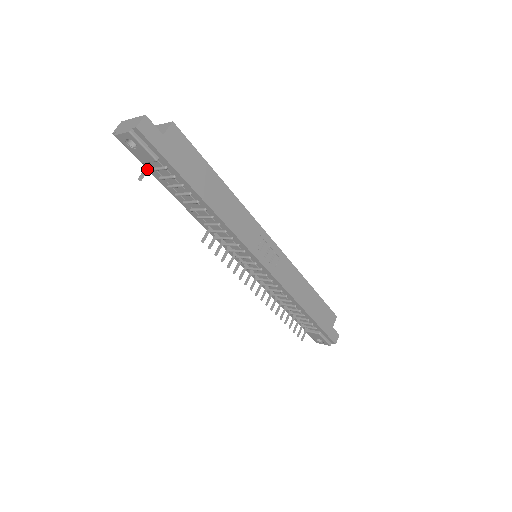
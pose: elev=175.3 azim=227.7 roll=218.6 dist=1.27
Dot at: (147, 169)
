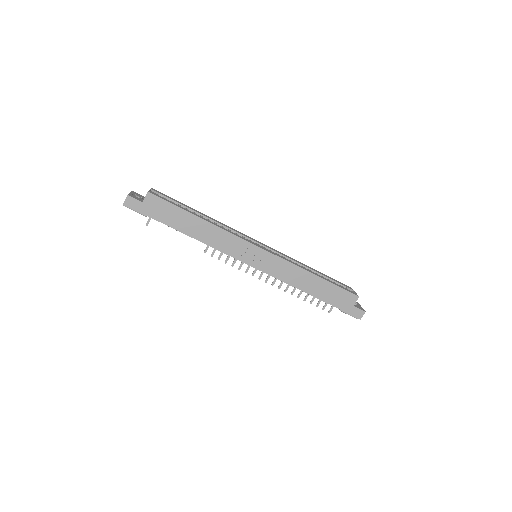
Dot at: occluded
